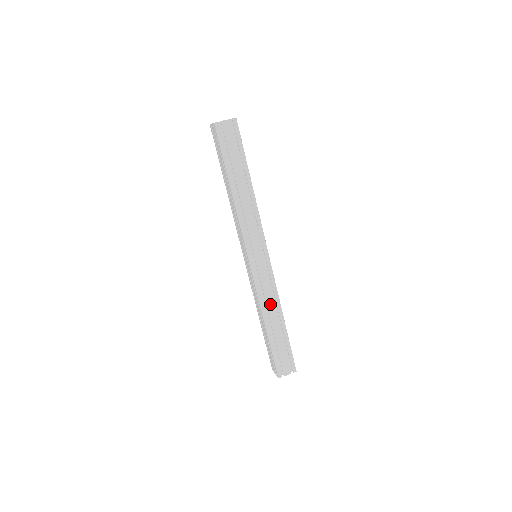
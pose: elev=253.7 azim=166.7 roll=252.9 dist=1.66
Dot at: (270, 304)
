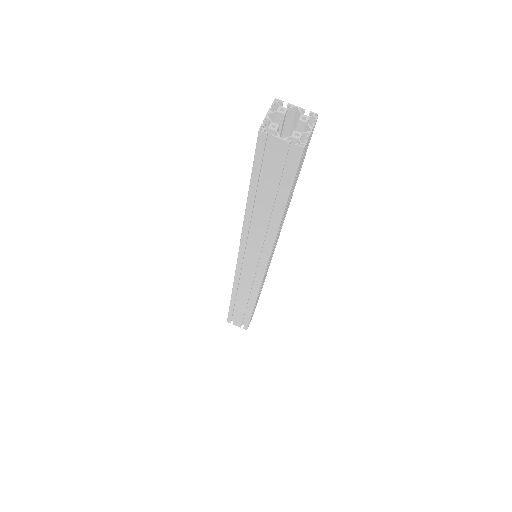
Dot at: (261, 288)
